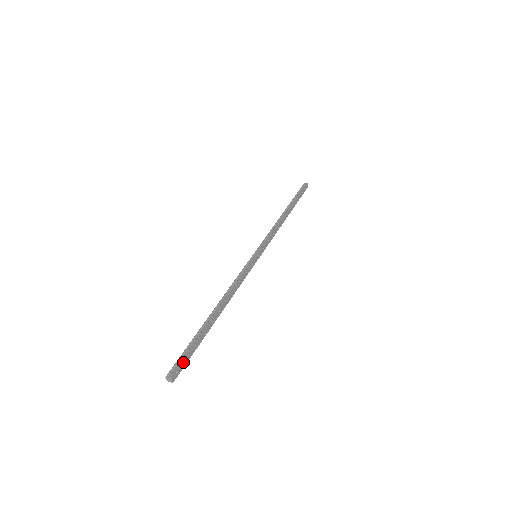
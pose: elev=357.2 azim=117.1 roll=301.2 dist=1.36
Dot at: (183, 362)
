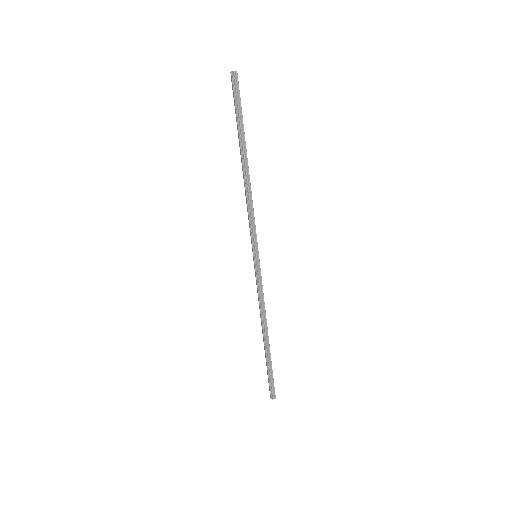
Dot at: occluded
